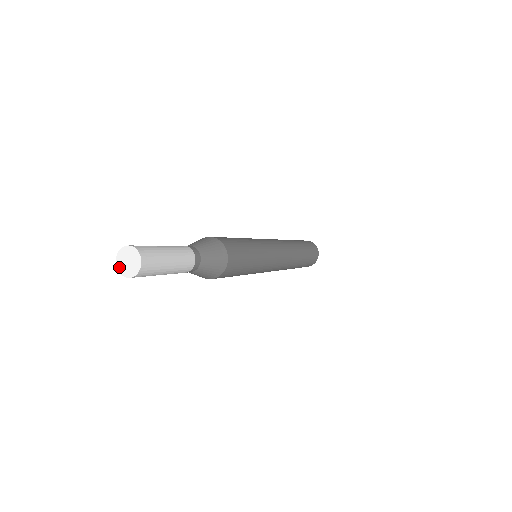
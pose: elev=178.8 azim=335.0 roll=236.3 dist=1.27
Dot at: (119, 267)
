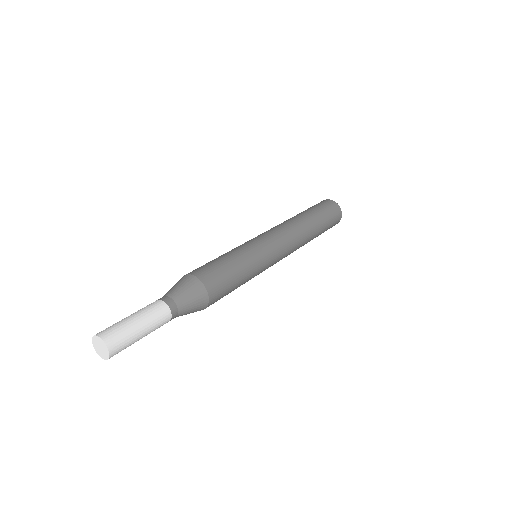
Dot at: (93, 341)
